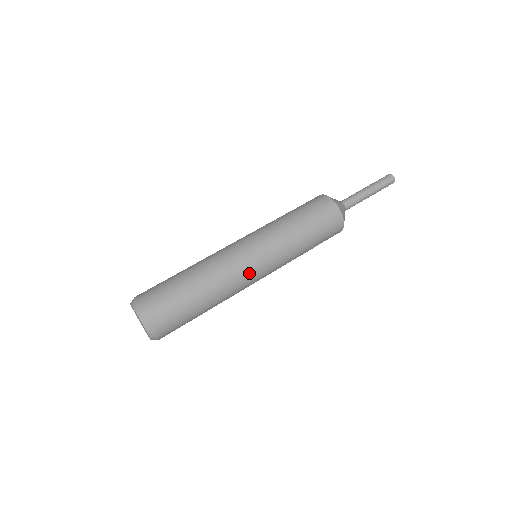
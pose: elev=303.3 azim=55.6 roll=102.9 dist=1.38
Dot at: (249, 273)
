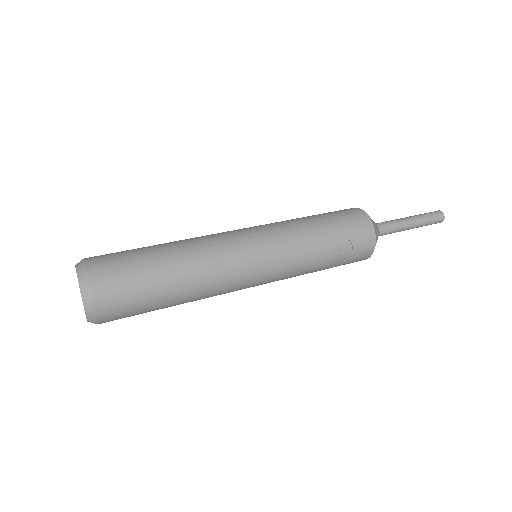
Dot at: (238, 251)
